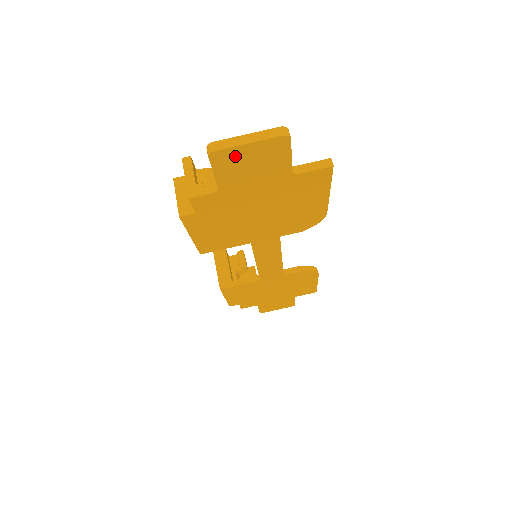
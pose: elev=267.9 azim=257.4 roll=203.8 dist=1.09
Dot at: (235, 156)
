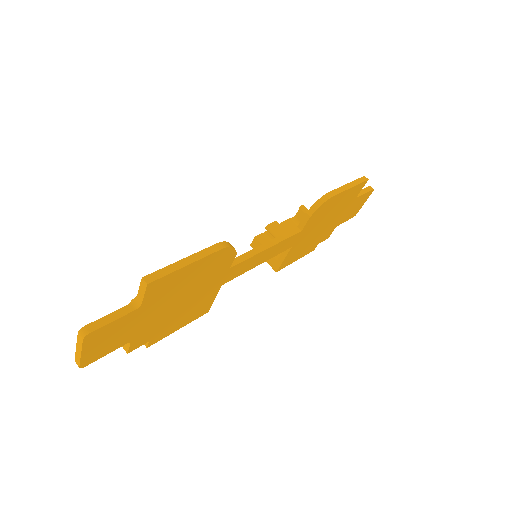
Dot at: (92, 354)
